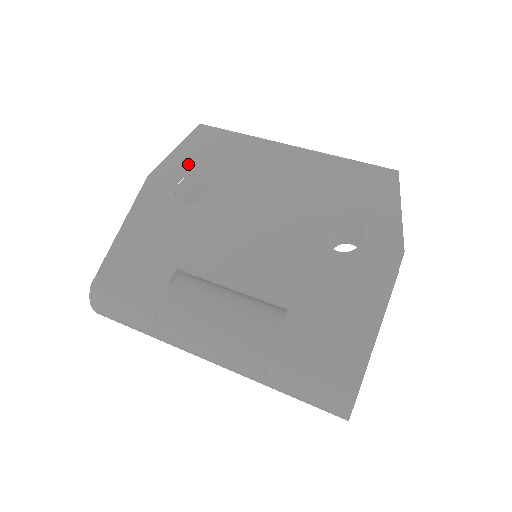
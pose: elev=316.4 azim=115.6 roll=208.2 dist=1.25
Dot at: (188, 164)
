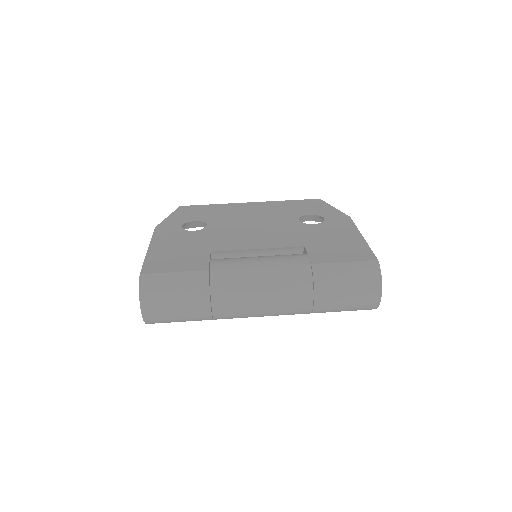
Dot at: (184, 218)
